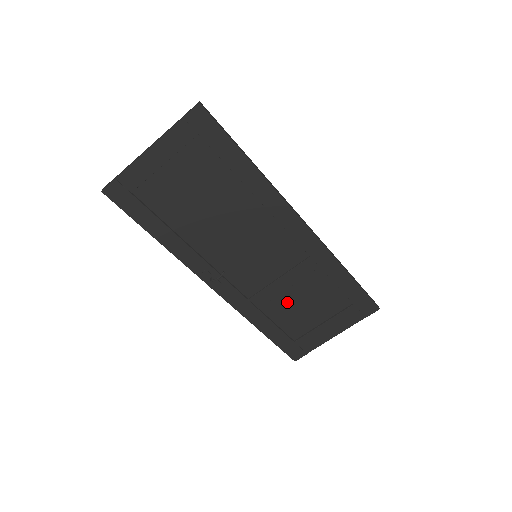
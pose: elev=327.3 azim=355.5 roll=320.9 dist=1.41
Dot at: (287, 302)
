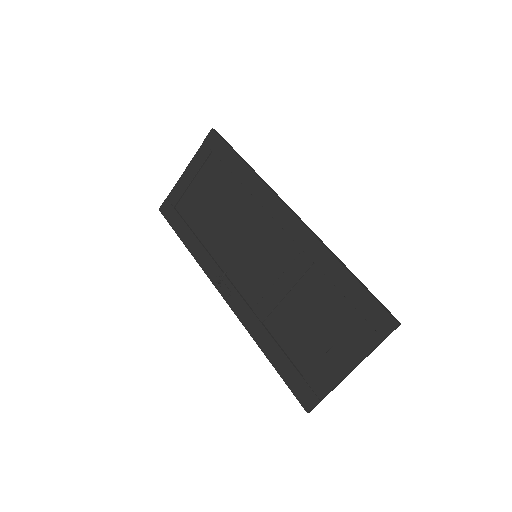
Dot at: (289, 314)
